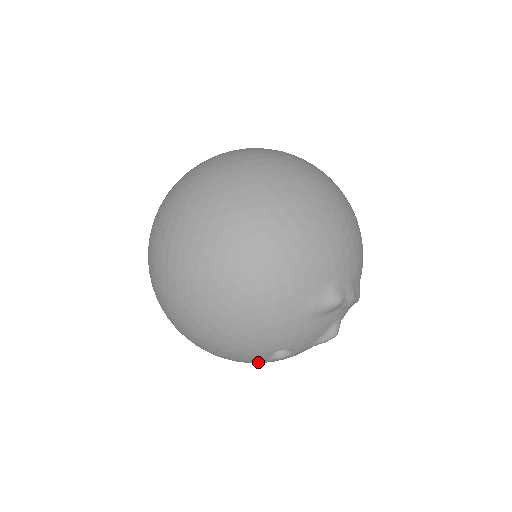
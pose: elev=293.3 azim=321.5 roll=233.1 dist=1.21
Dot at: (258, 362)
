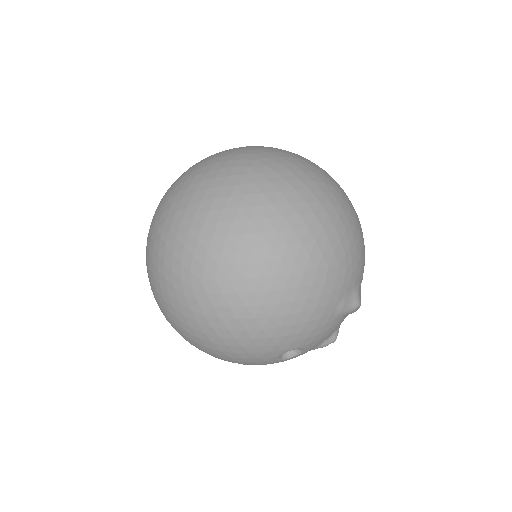
Dot at: (261, 362)
